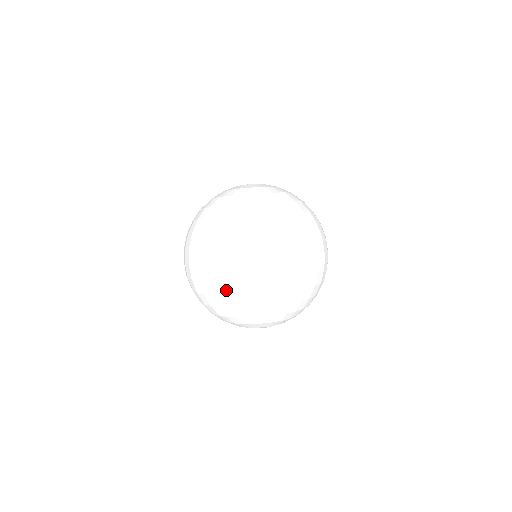
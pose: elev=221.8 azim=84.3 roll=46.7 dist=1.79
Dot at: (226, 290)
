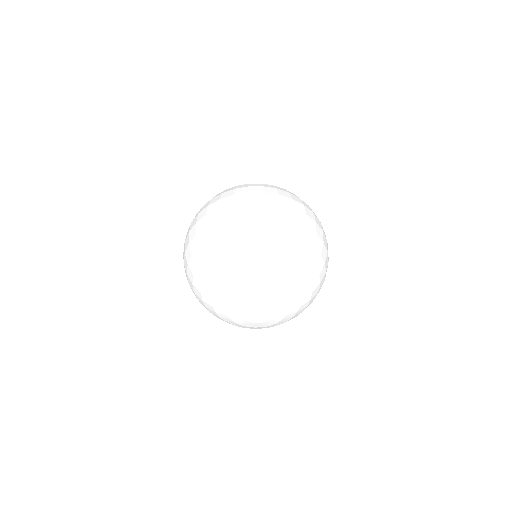
Dot at: (222, 228)
